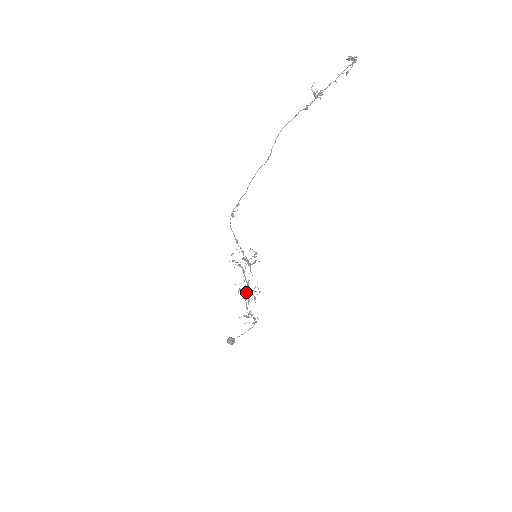
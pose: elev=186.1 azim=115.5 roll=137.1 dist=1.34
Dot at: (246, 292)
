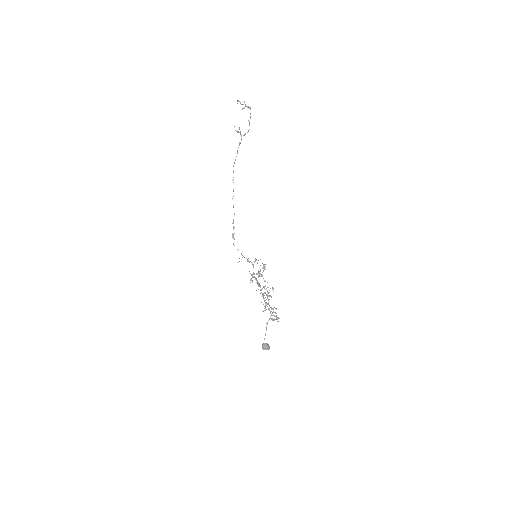
Dot at: (261, 292)
